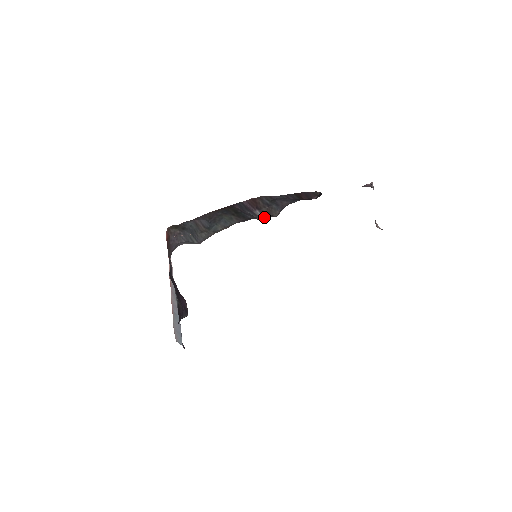
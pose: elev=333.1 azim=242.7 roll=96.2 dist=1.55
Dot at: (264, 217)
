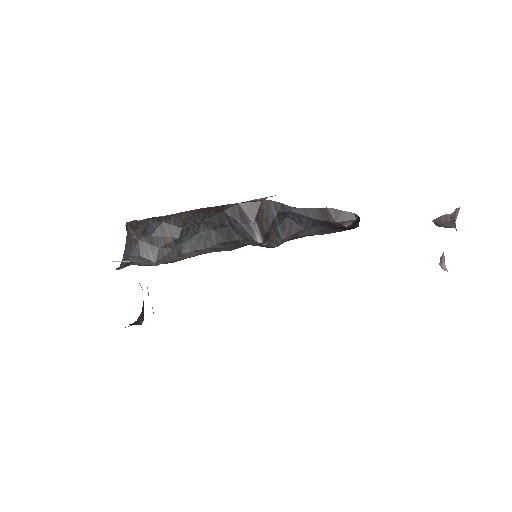
Dot at: (262, 237)
